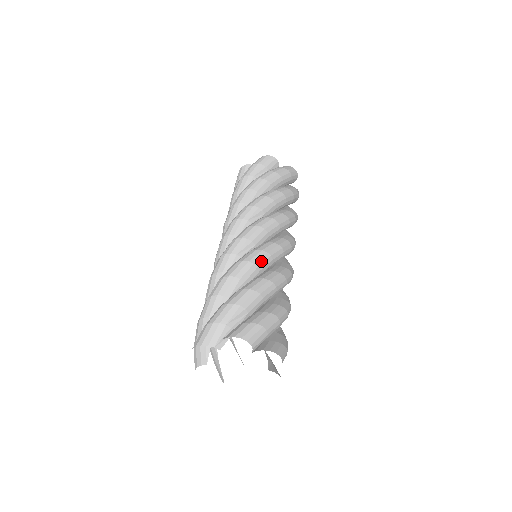
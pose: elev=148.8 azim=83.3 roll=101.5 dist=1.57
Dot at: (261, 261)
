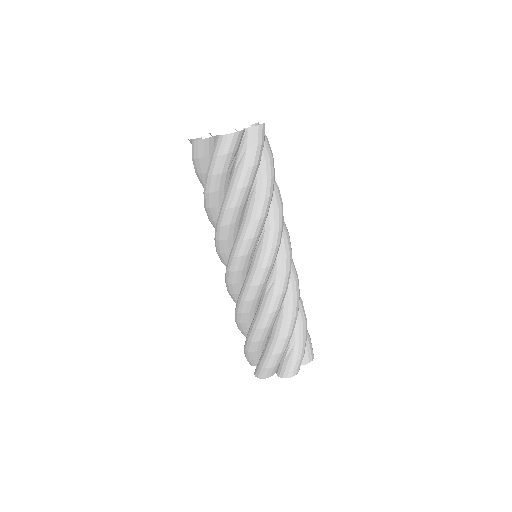
Dot at: occluded
